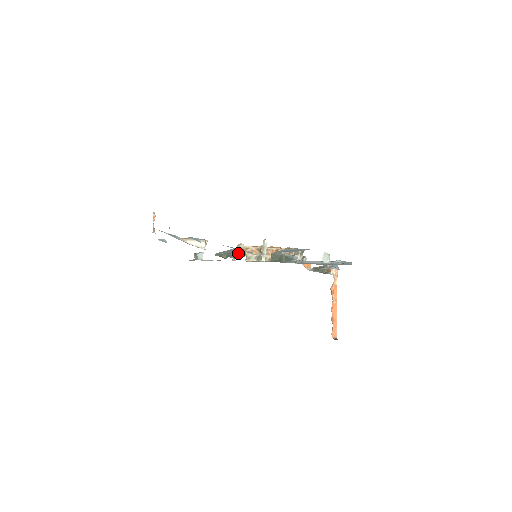
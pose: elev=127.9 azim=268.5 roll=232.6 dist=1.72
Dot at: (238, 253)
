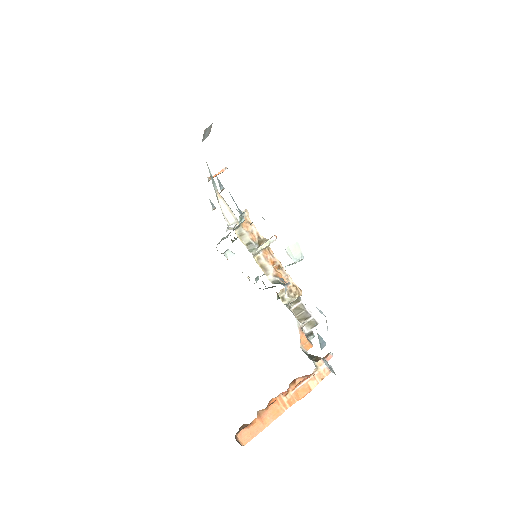
Dot at: occluded
